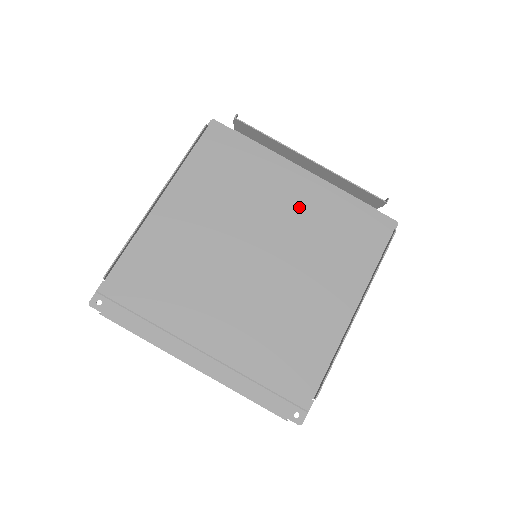
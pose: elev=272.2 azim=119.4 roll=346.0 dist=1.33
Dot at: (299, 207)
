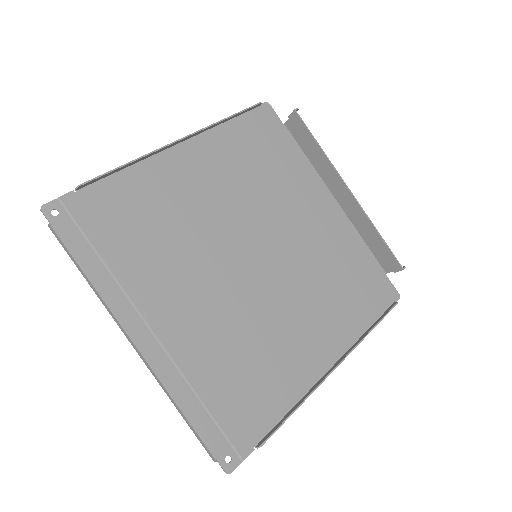
Dot at: (317, 231)
